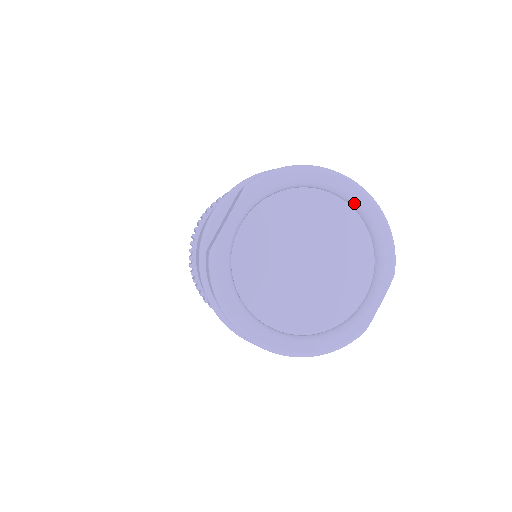
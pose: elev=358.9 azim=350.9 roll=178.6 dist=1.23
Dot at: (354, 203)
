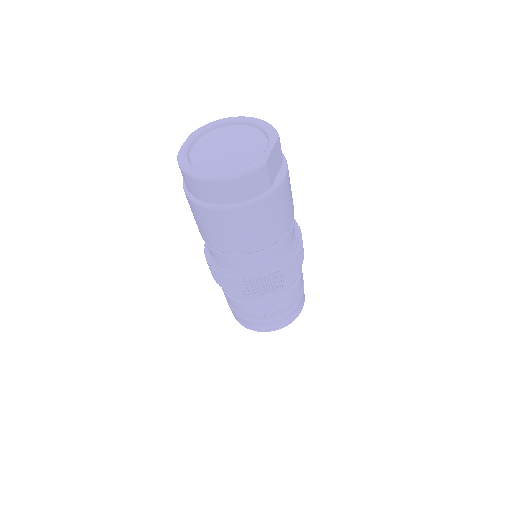
Dot at: (249, 122)
